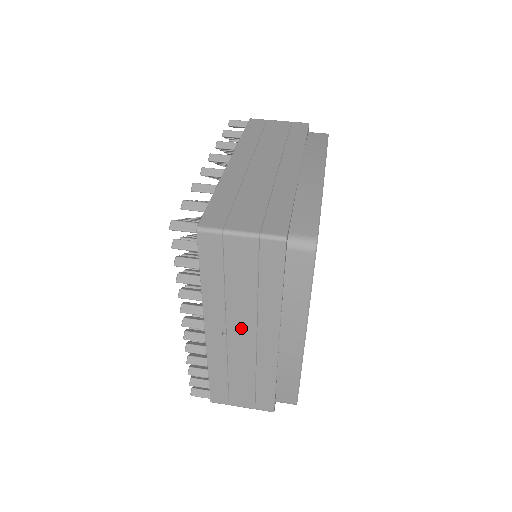
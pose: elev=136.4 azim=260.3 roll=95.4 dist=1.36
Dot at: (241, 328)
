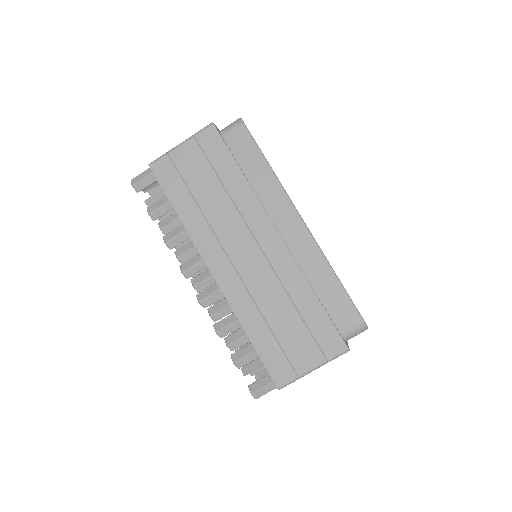
Dot at: occluded
